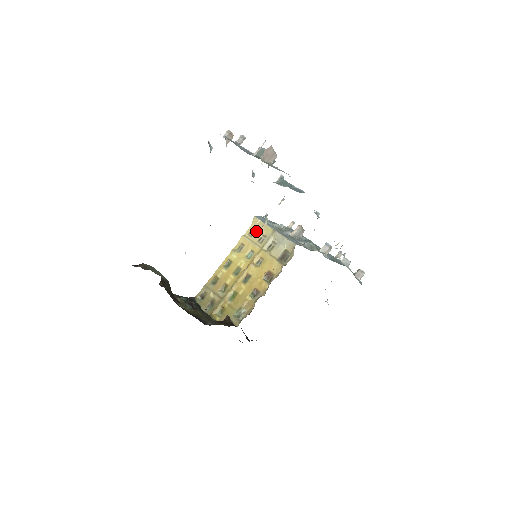
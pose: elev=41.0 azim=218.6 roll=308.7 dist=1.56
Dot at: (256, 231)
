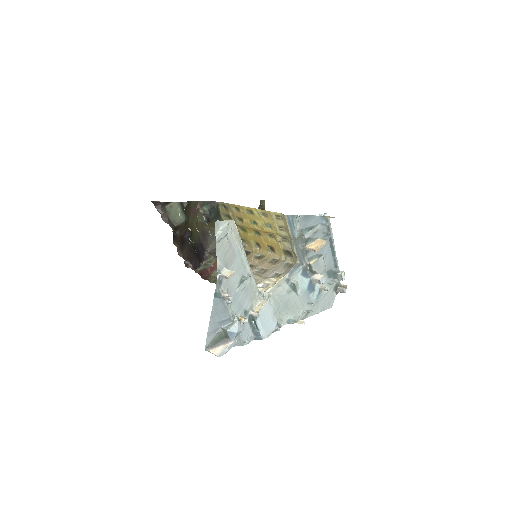
Dot at: (282, 220)
